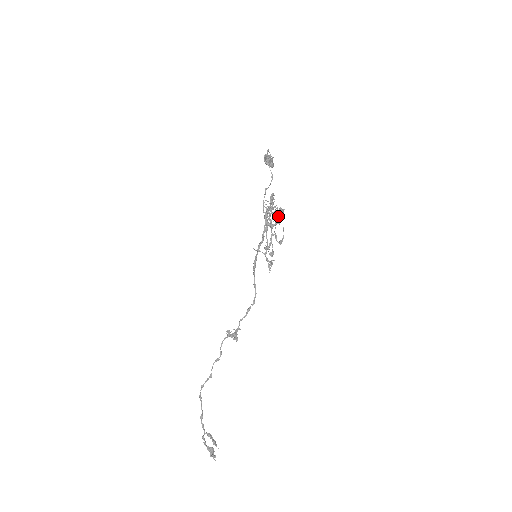
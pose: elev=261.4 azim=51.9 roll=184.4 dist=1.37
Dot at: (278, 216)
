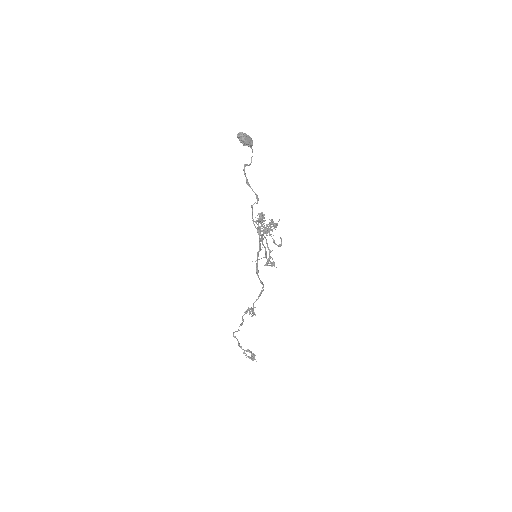
Dot at: (272, 231)
